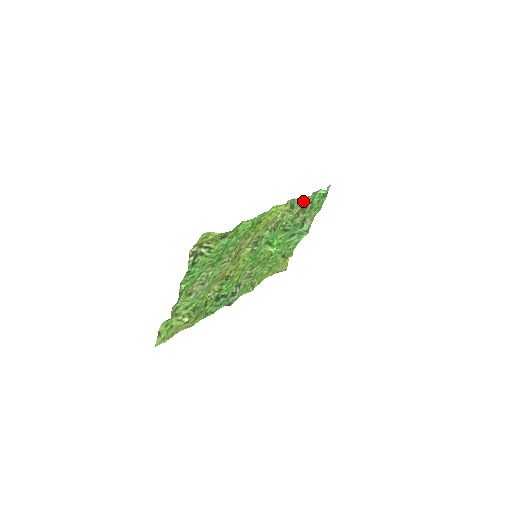
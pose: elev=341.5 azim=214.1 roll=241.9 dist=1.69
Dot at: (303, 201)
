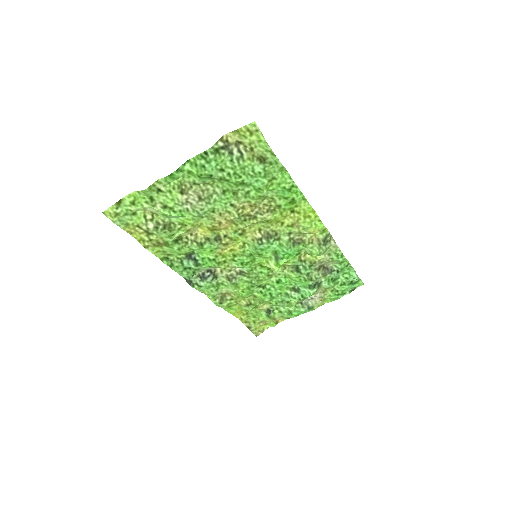
Dot at: (336, 253)
